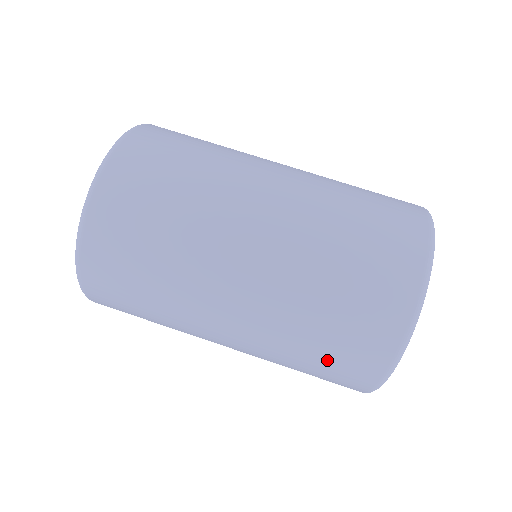
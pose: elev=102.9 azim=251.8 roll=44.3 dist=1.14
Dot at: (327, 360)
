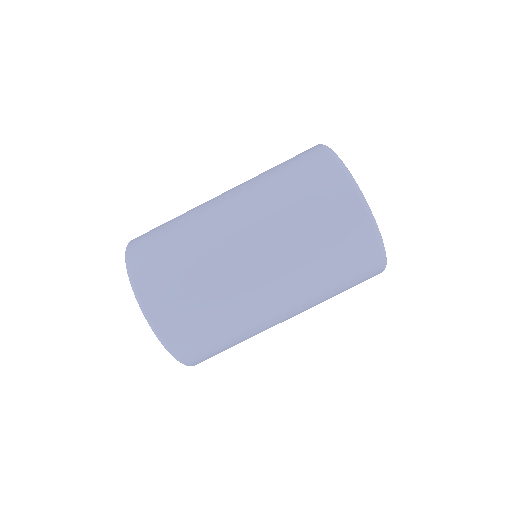
Dot at: (346, 276)
